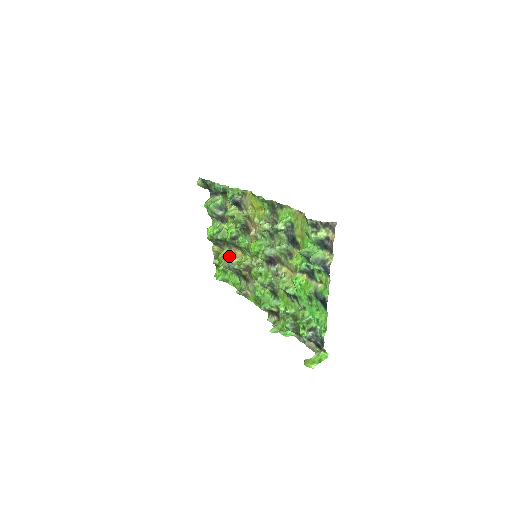
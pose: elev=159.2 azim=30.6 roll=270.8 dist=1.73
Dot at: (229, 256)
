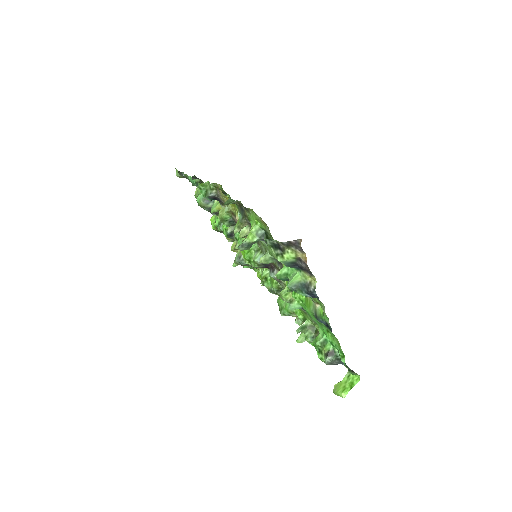
Dot at: (238, 250)
